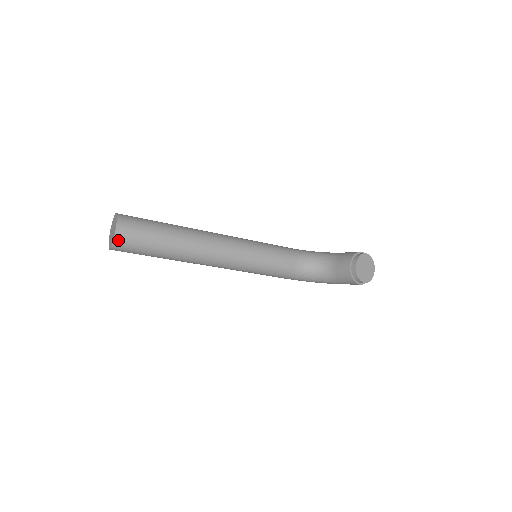
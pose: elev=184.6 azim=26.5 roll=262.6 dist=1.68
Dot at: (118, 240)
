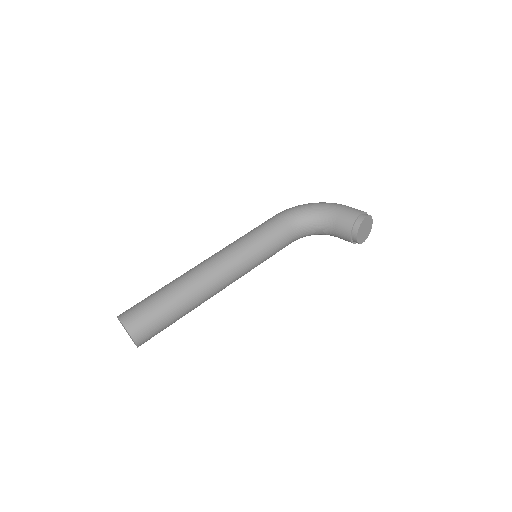
Dot at: (141, 344)
